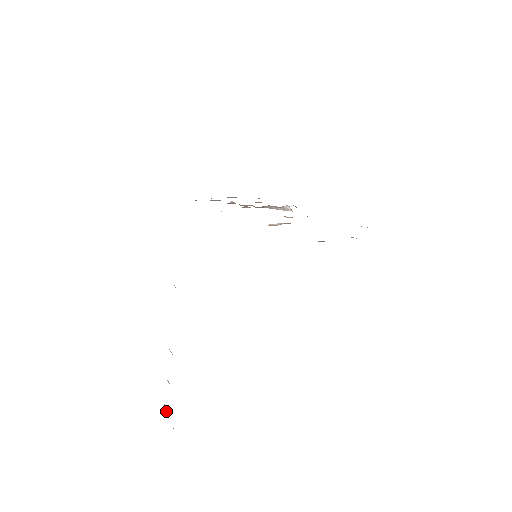
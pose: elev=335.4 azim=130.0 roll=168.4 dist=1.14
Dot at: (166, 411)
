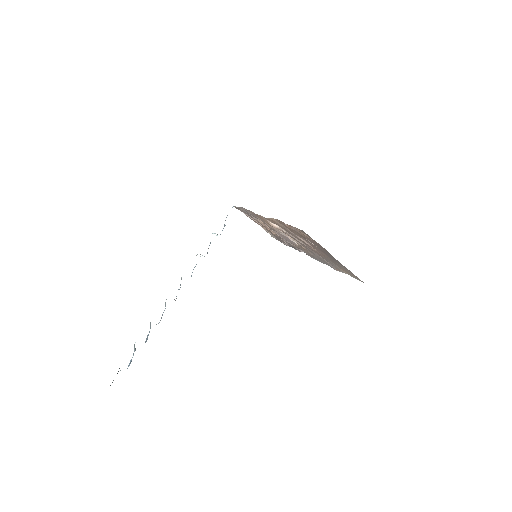
Dot at: (135, 350)
